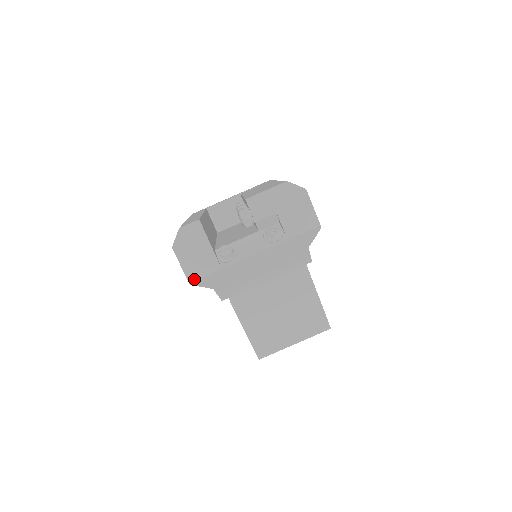
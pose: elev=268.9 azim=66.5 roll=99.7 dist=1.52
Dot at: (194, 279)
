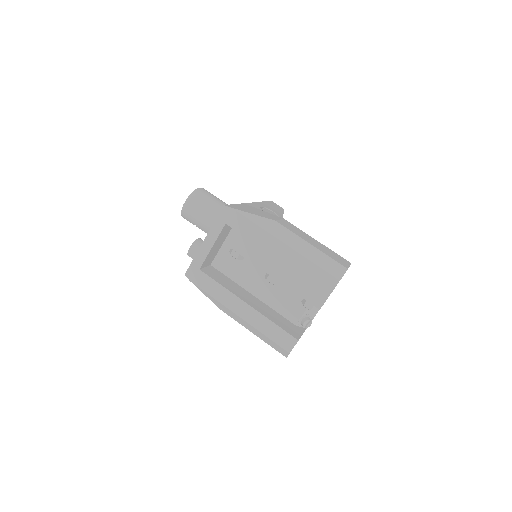
Dot at: occluded
